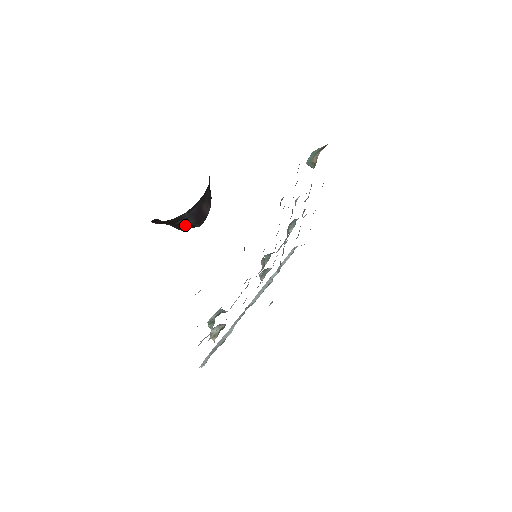
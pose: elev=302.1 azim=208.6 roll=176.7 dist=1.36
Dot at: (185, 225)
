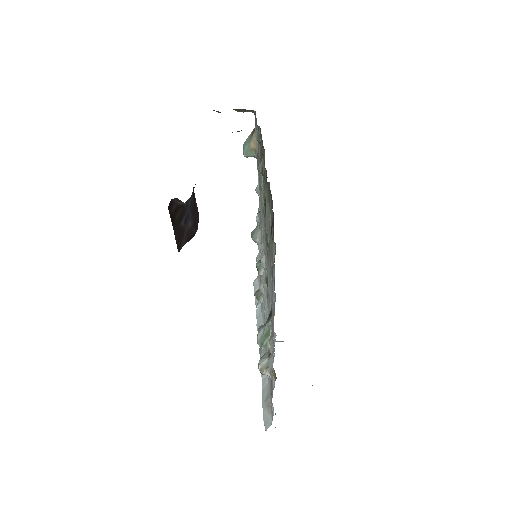
Dot at: (184, 231)
